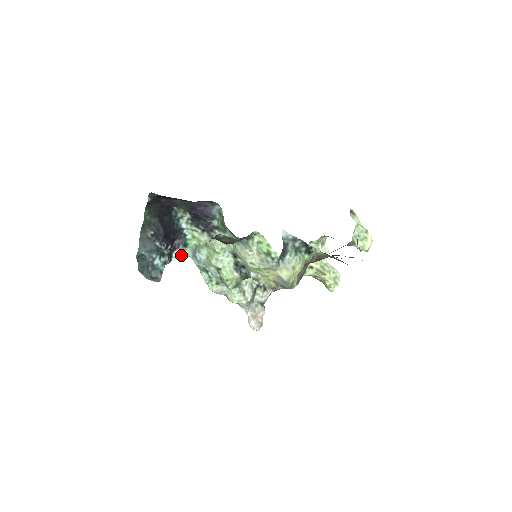
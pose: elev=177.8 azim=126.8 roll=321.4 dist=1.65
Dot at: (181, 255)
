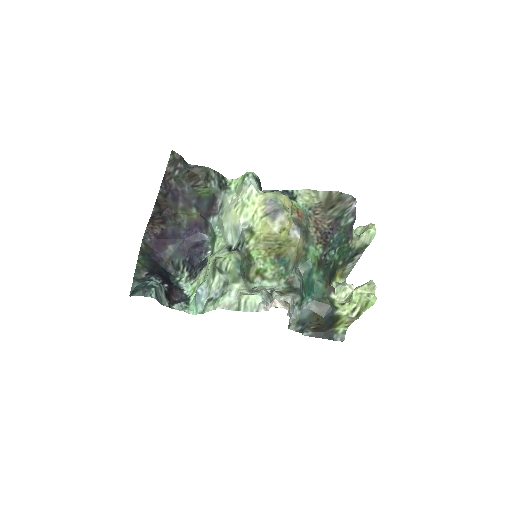
Dot at: (183, 309)
